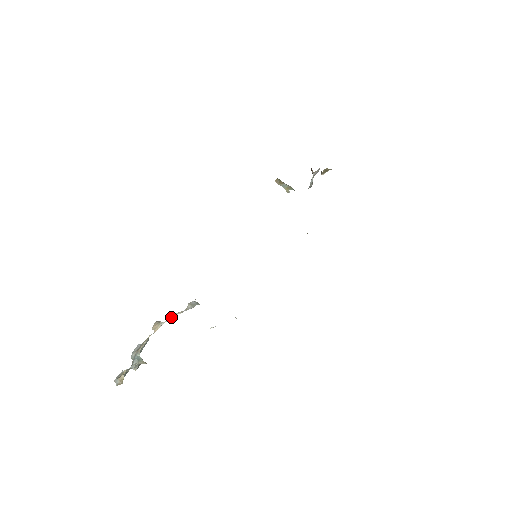
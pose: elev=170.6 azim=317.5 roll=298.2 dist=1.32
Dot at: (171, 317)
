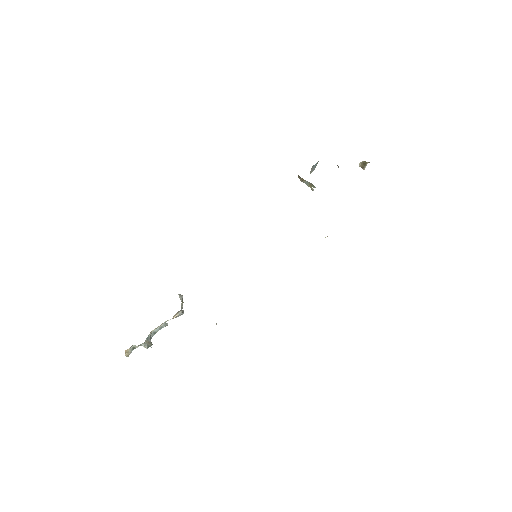
Dot at: (181, 307)
